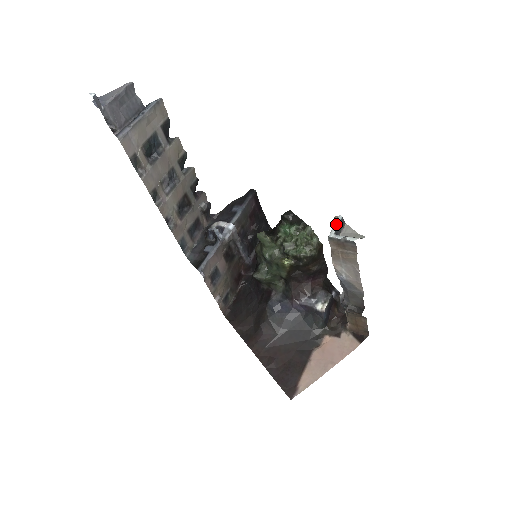
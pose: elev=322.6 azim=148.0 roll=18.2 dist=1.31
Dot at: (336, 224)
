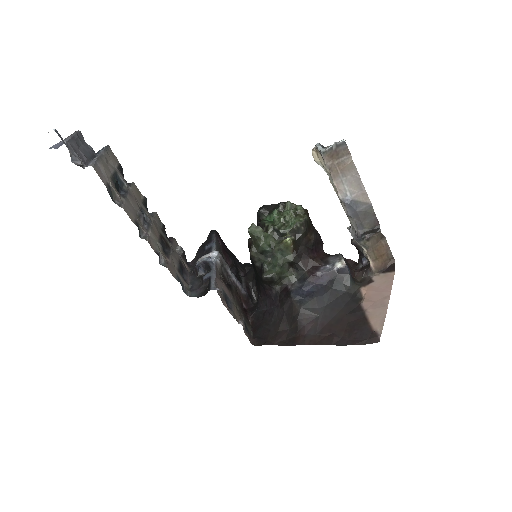
Dot at: (319, 146)
